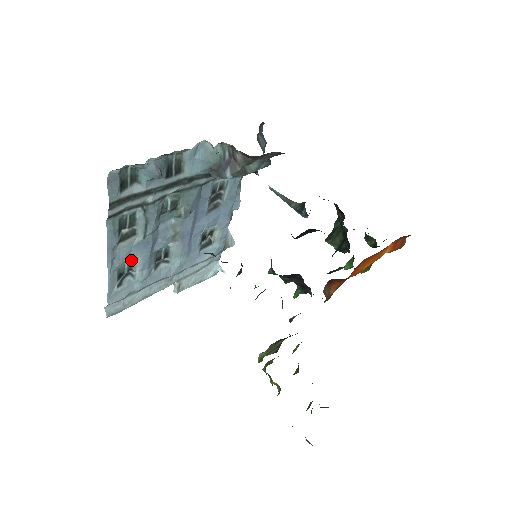
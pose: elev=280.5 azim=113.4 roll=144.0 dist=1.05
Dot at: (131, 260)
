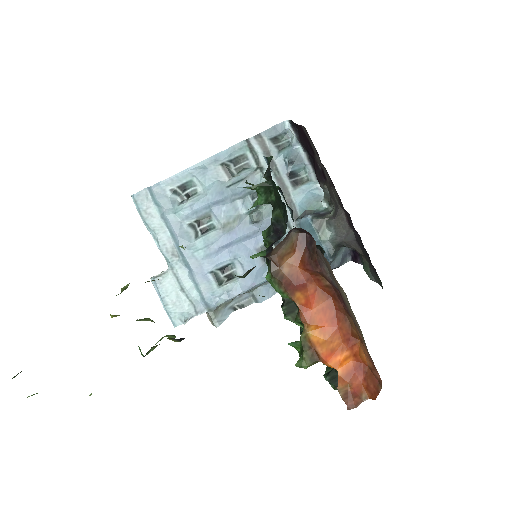
Dot at: (200, 191)
